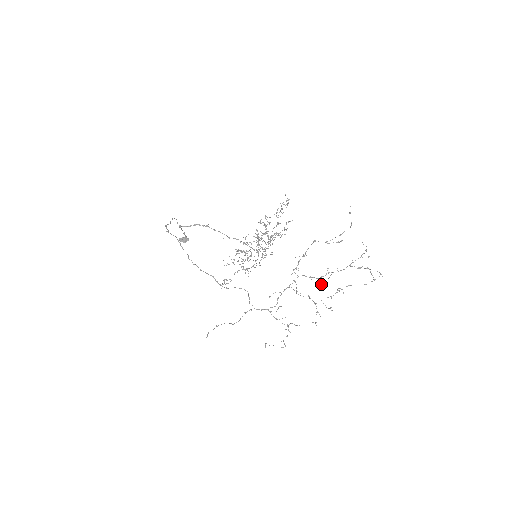
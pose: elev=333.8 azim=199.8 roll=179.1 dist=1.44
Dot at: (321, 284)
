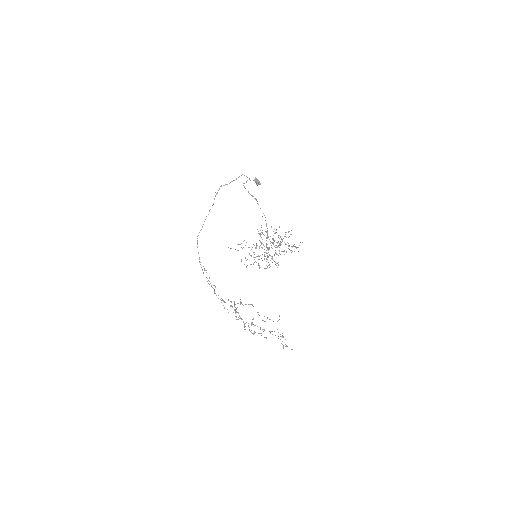
Dot at: occluded
